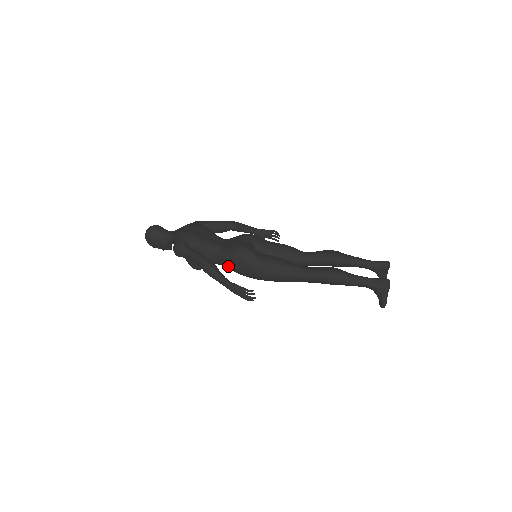
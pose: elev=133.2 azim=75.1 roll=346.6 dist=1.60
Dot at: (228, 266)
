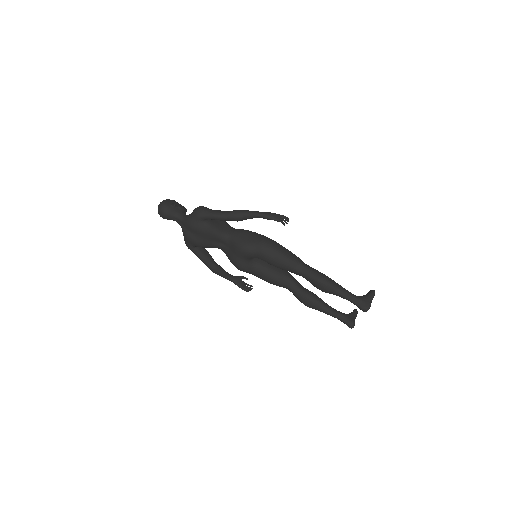
Dot at: occluded
